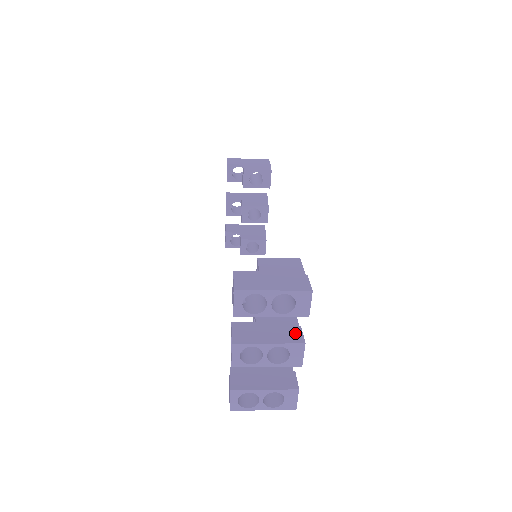
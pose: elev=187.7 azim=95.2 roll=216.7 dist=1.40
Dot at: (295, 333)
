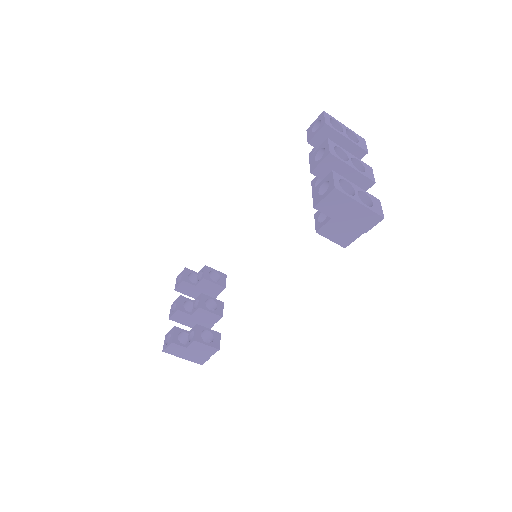
Dot at: occluded
